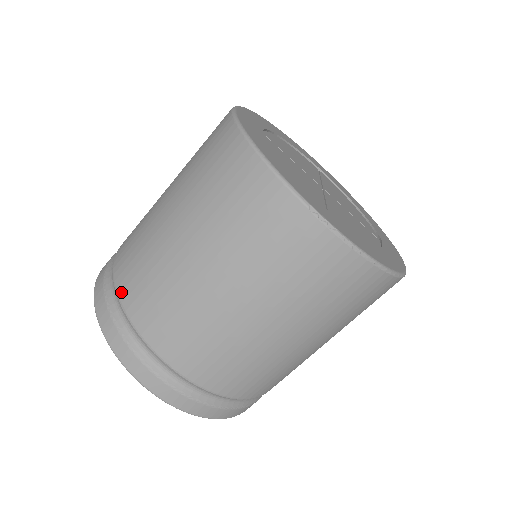
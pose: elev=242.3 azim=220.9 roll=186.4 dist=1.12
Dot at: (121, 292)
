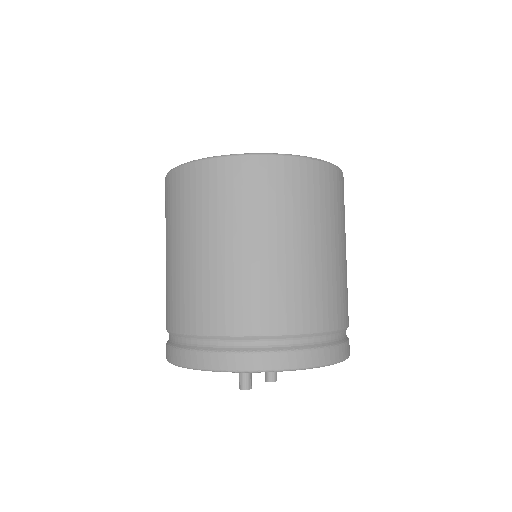
Dot at: (251, 330)
